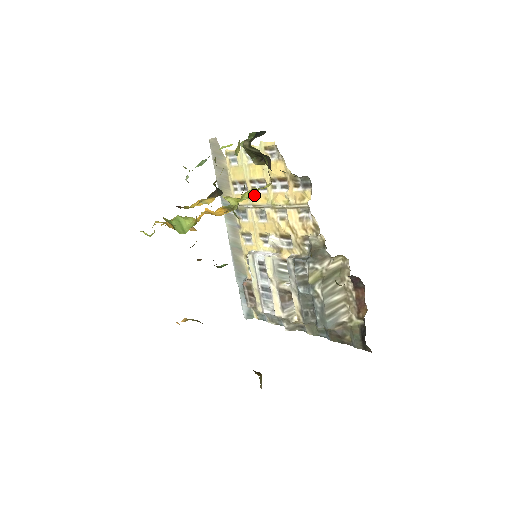
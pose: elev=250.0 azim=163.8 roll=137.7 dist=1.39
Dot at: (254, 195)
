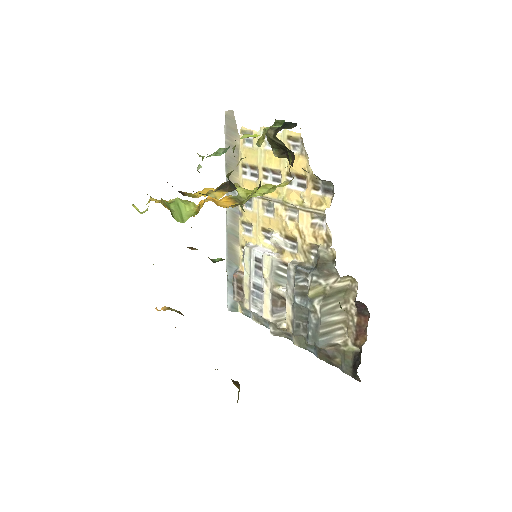
Dot at: occluded
